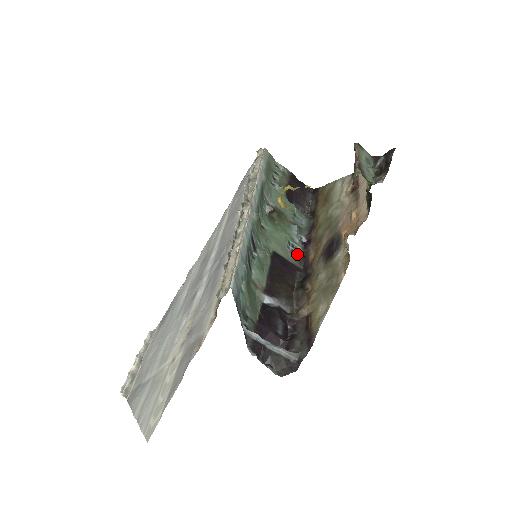
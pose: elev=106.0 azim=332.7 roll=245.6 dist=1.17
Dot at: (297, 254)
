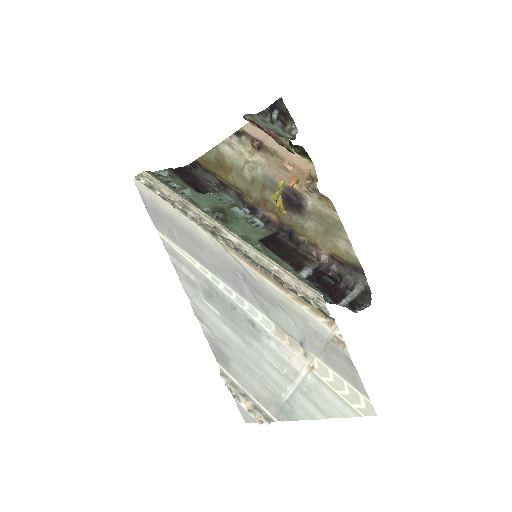
Dot at: (261, 225)
